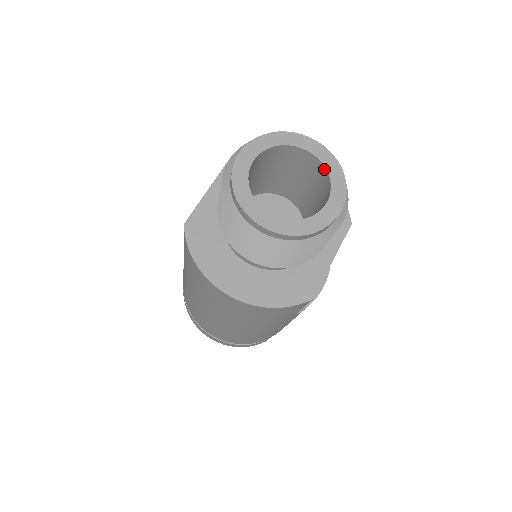
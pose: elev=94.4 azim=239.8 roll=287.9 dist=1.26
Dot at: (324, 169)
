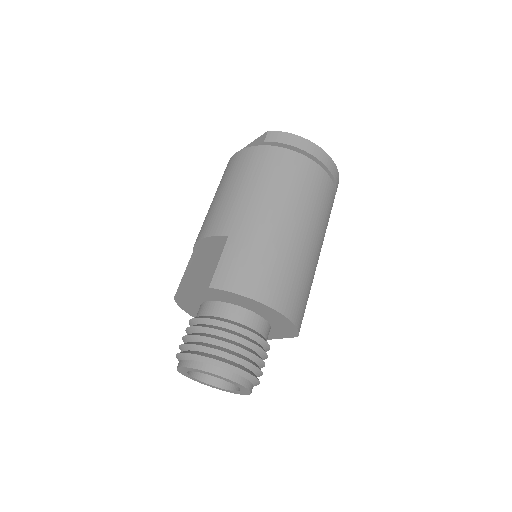
Dot at: occluded
